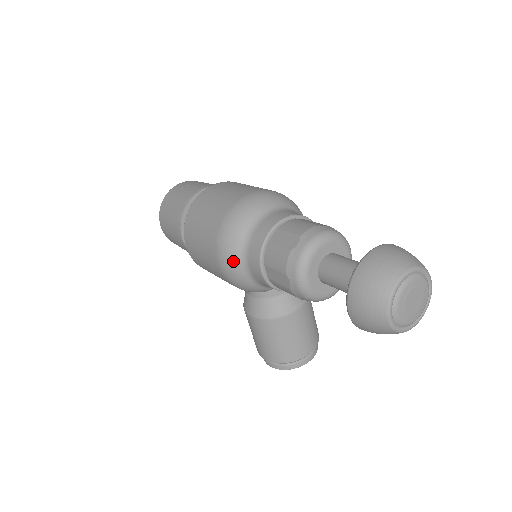
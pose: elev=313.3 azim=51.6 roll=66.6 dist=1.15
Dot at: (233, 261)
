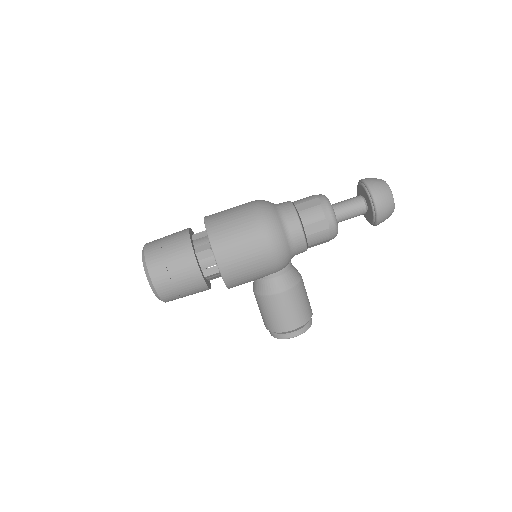
Dot at: (281, 236)
